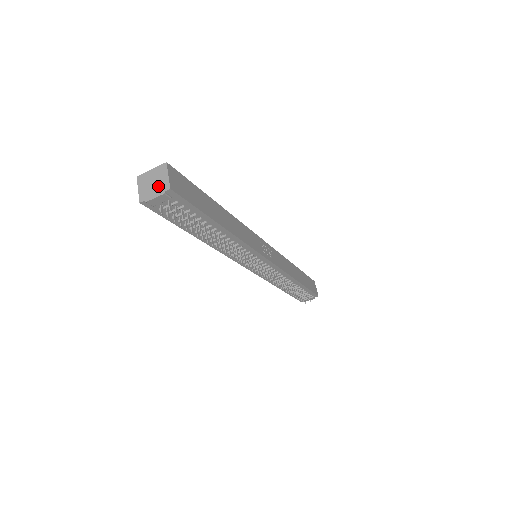
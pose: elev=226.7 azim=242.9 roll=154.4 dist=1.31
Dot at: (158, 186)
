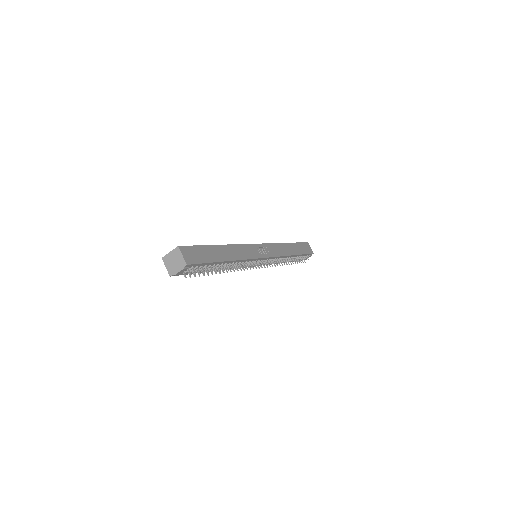
Dot at: (178, 264)
